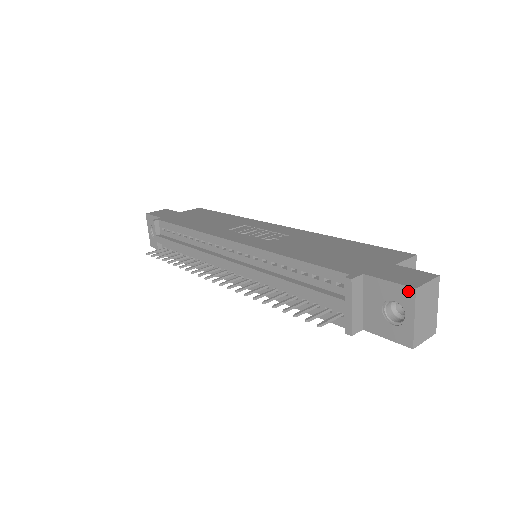
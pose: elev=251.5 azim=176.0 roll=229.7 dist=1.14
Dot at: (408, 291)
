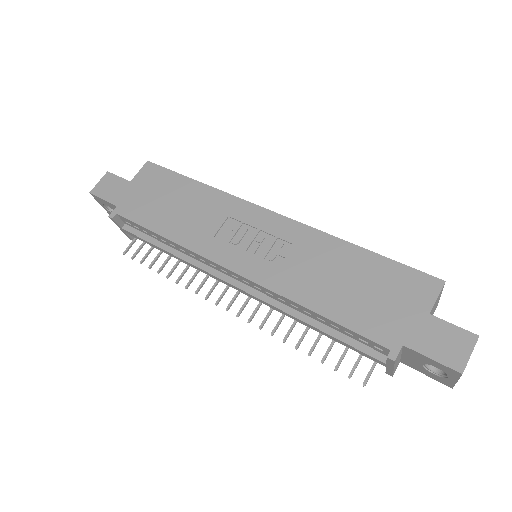
Dot at: (453, 372)
